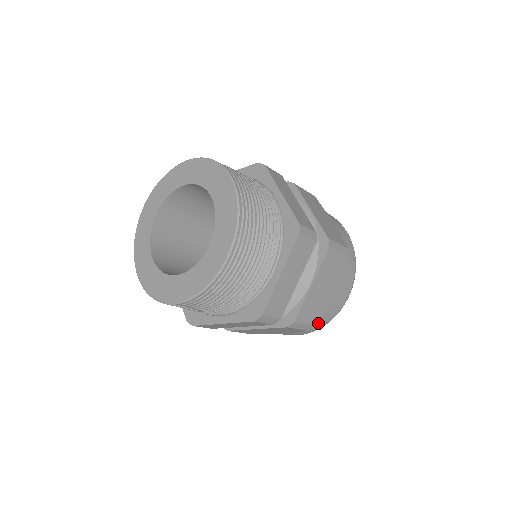
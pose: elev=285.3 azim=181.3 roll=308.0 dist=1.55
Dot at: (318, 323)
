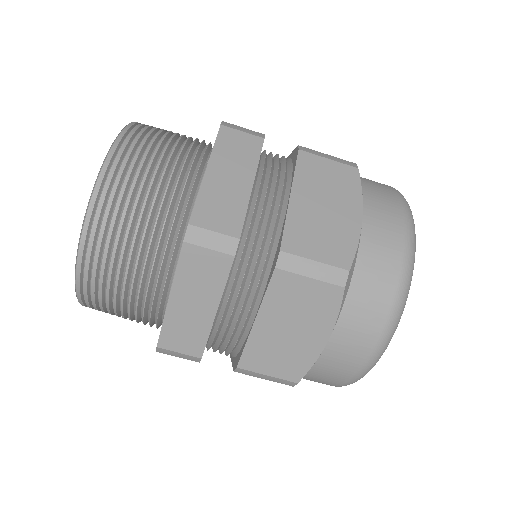
Dot at: (325, 378)
